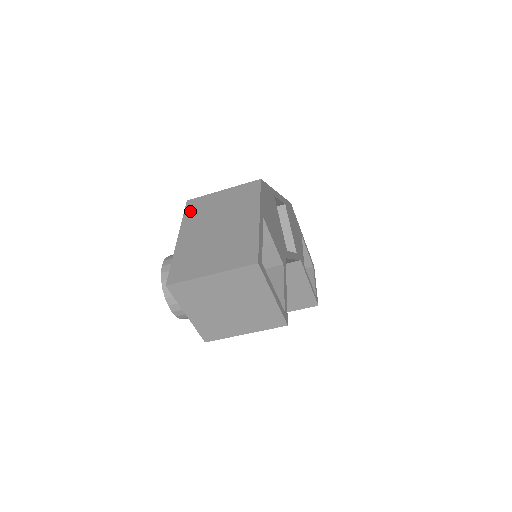
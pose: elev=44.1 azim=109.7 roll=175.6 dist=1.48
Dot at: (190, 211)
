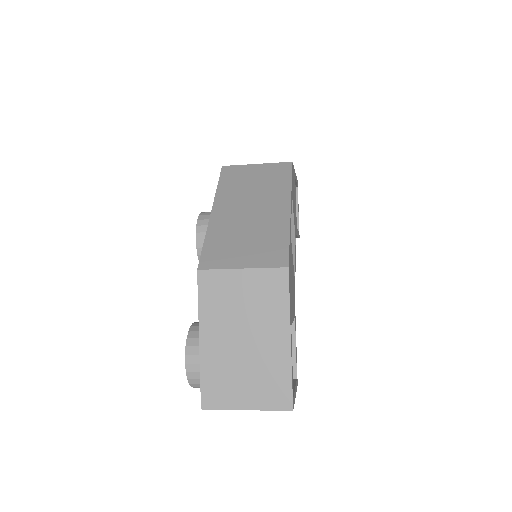
Dot at: (206, 295)
